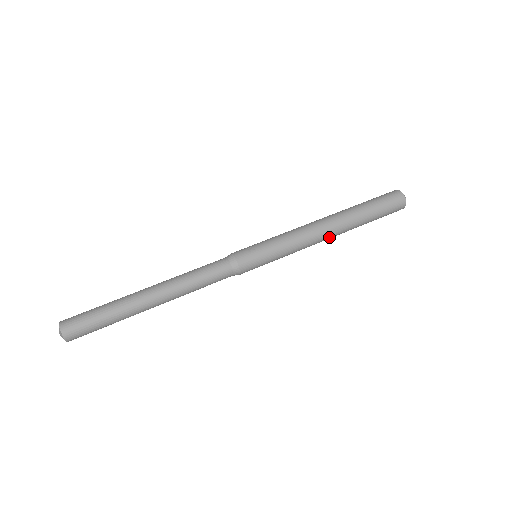
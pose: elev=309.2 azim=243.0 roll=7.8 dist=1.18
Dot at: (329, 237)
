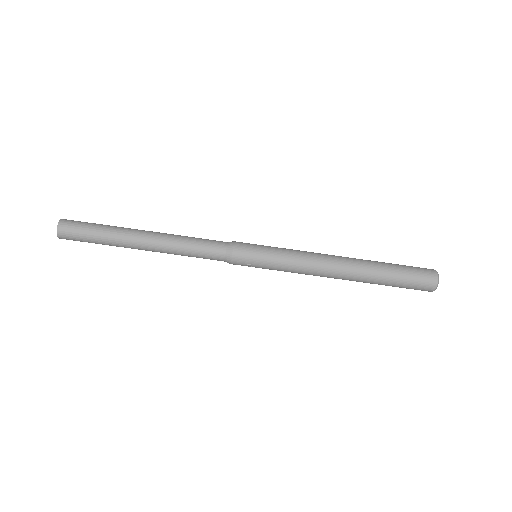
Dot at: occluded
